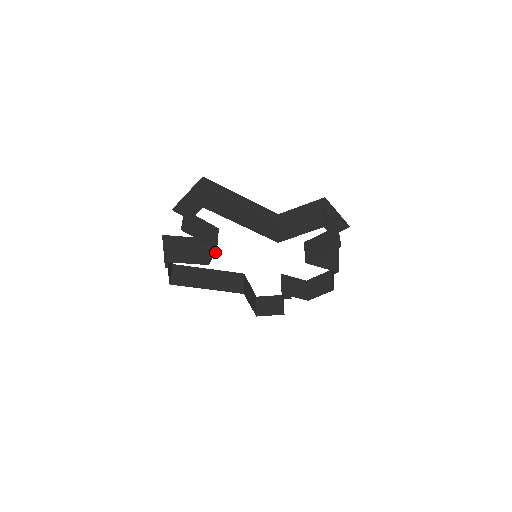
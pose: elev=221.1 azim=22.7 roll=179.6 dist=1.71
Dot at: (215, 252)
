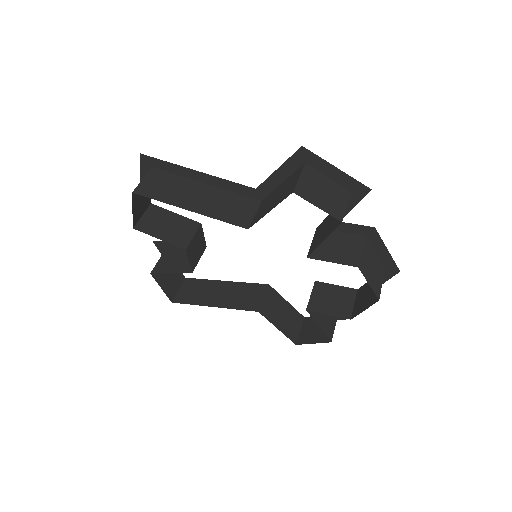
Dot at: (187, 254)
